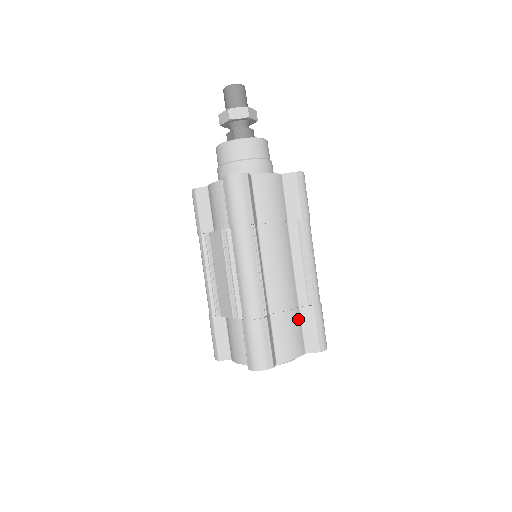
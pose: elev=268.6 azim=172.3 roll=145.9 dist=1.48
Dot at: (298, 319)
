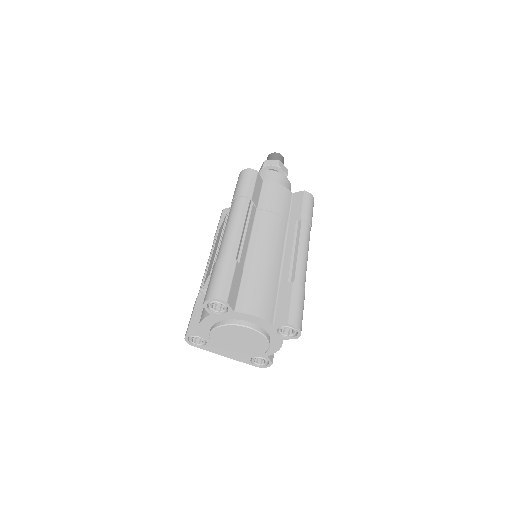
Dot at: (274, 290)
